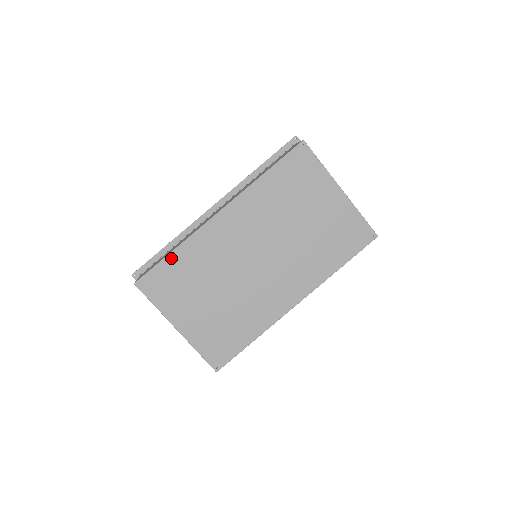
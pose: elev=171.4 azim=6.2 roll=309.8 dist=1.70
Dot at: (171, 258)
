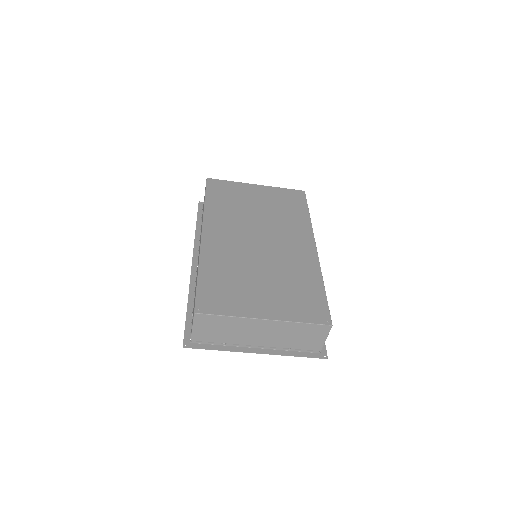
Dot at: (202, 278)
